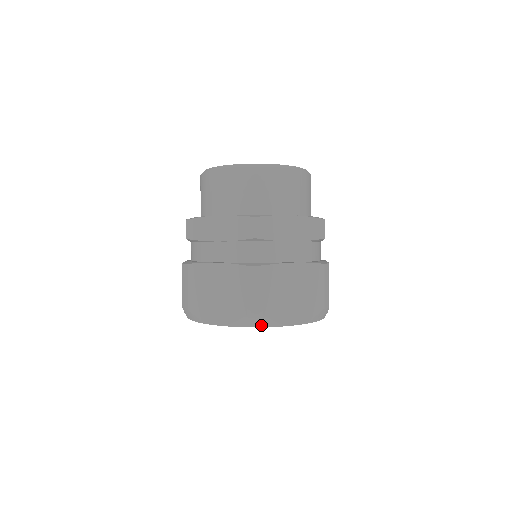
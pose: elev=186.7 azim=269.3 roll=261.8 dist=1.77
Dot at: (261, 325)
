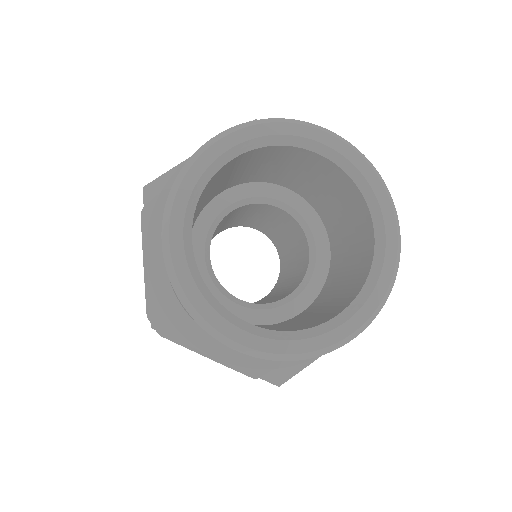
Dot at: occluded
